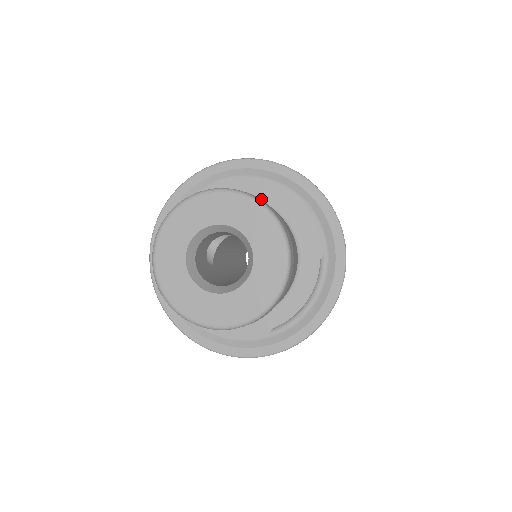
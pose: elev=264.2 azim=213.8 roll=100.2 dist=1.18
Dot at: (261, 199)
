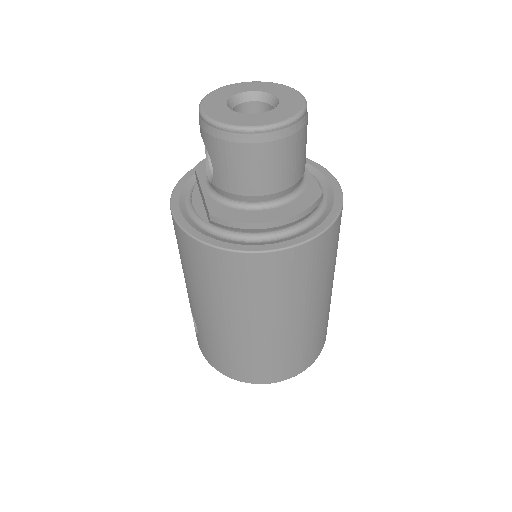
Dot at: occluded
